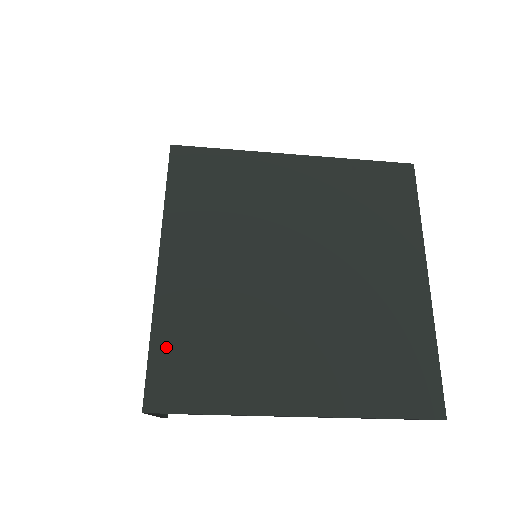
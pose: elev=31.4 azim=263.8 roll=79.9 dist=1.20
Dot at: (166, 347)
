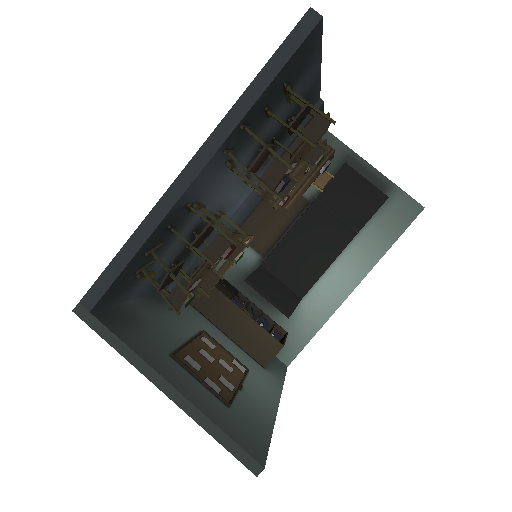
Dot at: occluded
